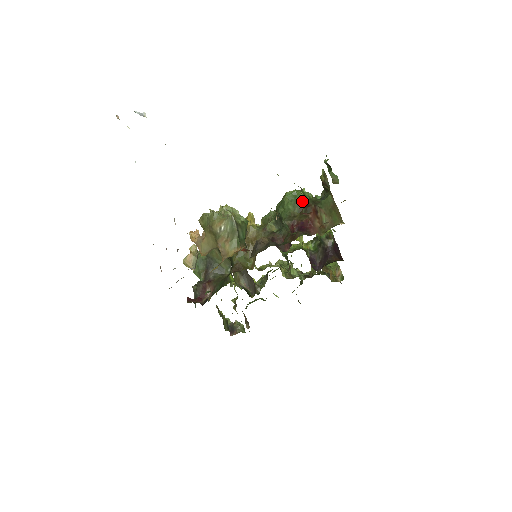
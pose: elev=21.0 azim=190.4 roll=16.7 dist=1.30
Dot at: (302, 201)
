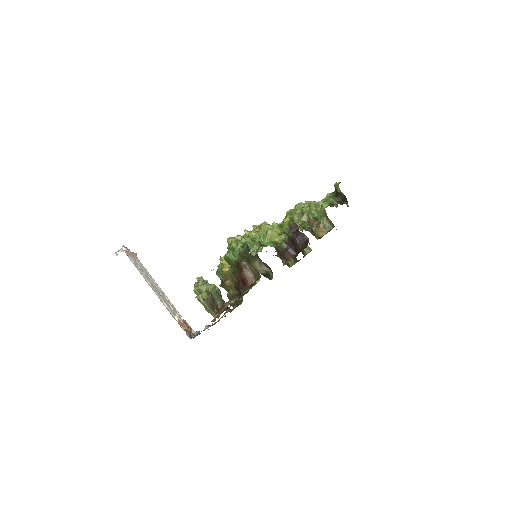
Dot at: (234, 261)
